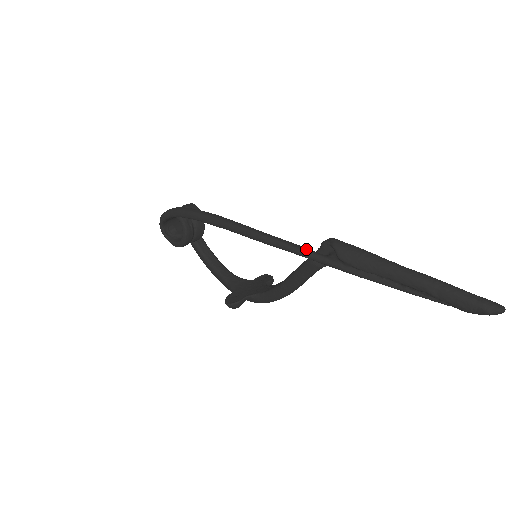
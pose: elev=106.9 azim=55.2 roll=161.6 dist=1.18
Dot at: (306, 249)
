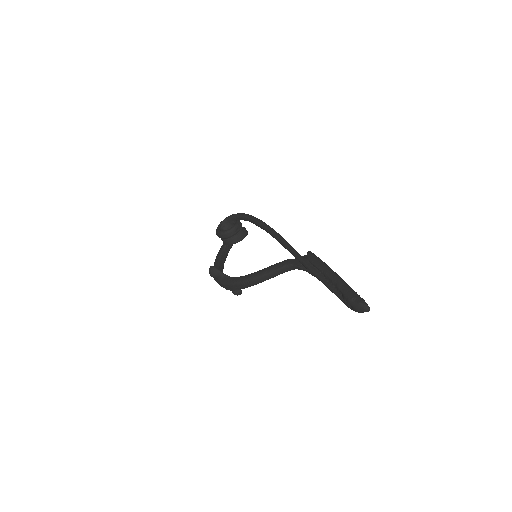
Dot at: (293, 248)
